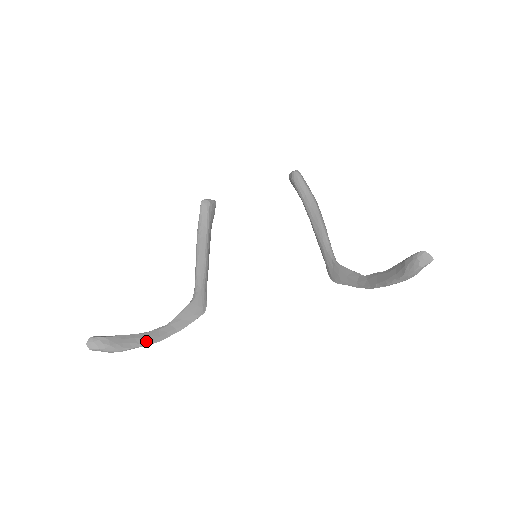
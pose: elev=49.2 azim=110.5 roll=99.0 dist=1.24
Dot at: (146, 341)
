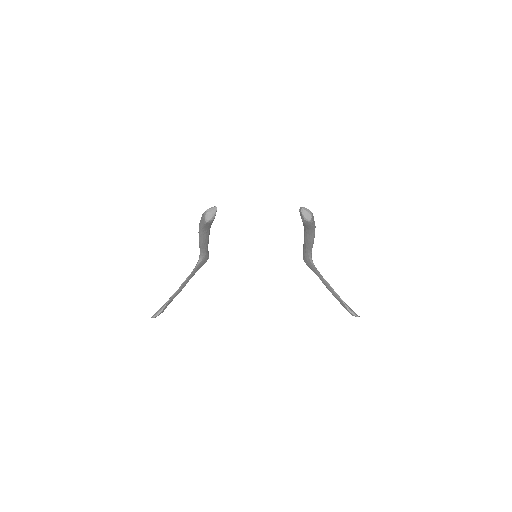
Dot at: occluded
